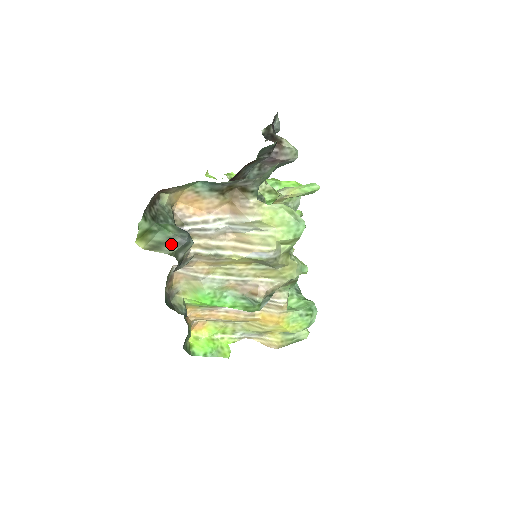
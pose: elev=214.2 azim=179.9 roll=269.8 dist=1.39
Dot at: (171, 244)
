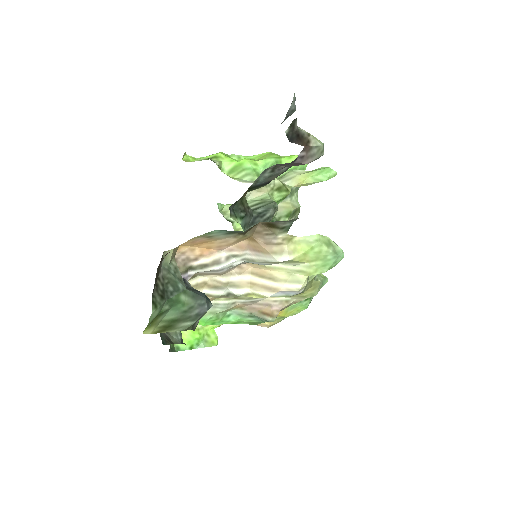
Dot at: (187, 318)
